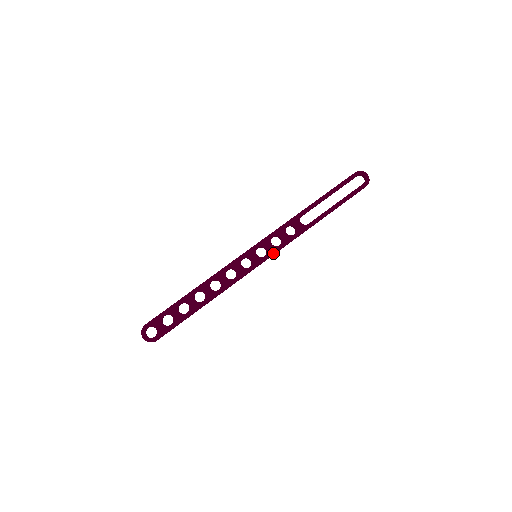
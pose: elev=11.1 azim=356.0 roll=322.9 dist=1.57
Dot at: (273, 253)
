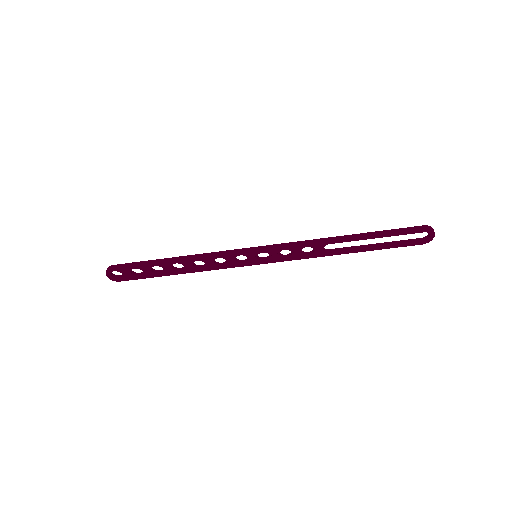
Dot at: (275, 262)
